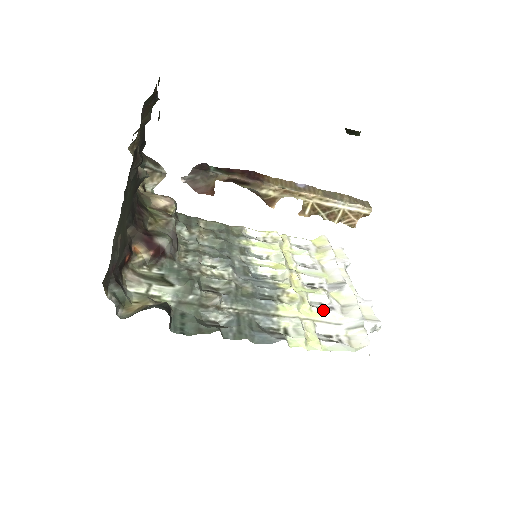
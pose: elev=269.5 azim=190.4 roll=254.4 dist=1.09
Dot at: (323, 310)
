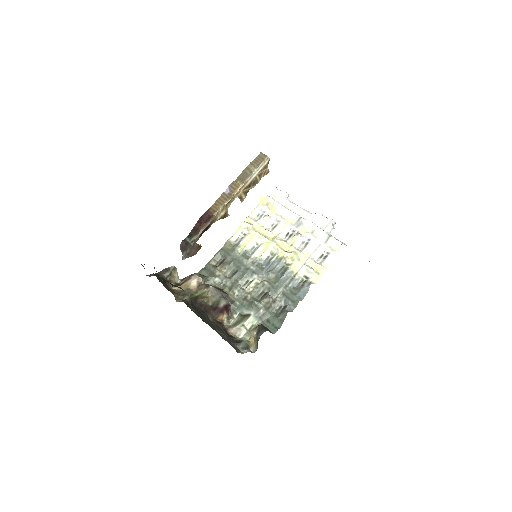
Dot at: (307, 247)
